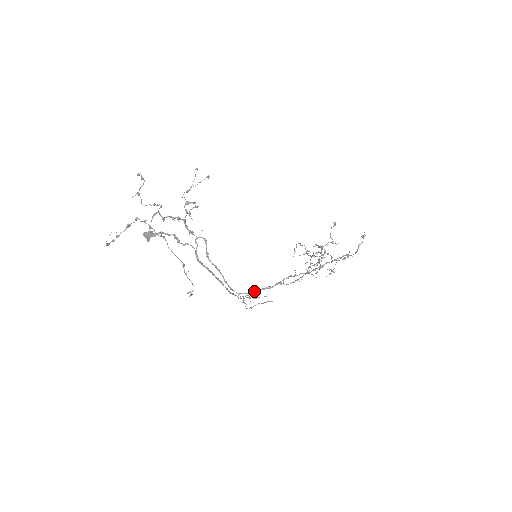
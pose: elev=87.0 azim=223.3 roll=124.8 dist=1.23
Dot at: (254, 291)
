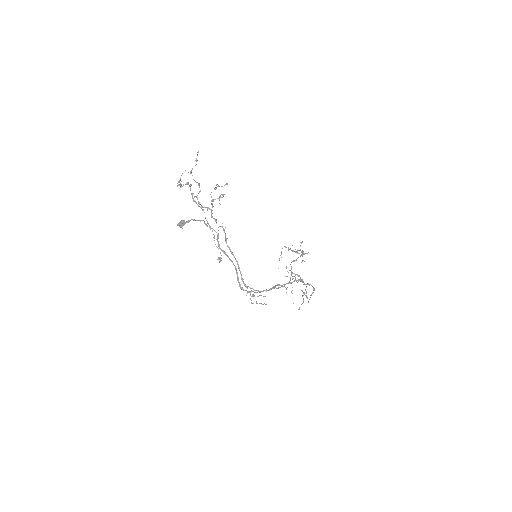
Dot at: (256, 290)
